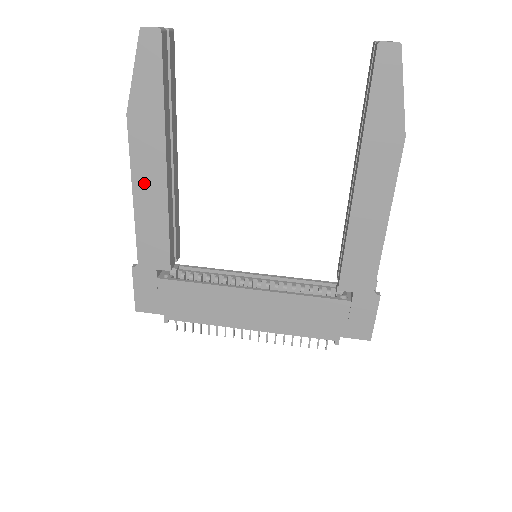
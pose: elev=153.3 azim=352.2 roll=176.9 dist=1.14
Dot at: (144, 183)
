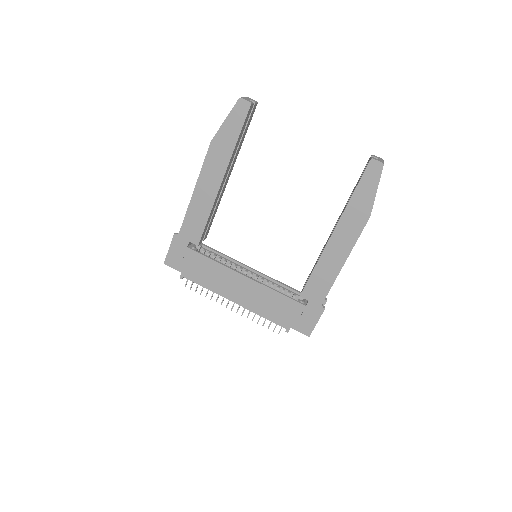
Dot at: (204, 185)
